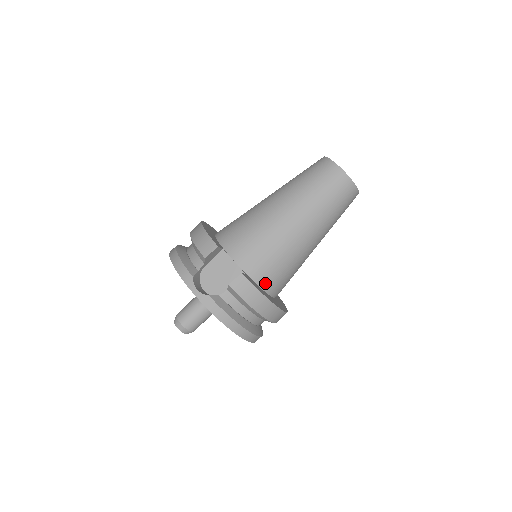
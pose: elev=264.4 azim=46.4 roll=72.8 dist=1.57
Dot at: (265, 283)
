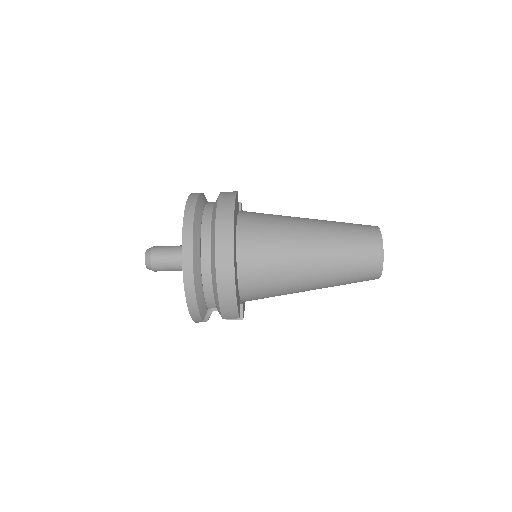
Dot at: occluded
